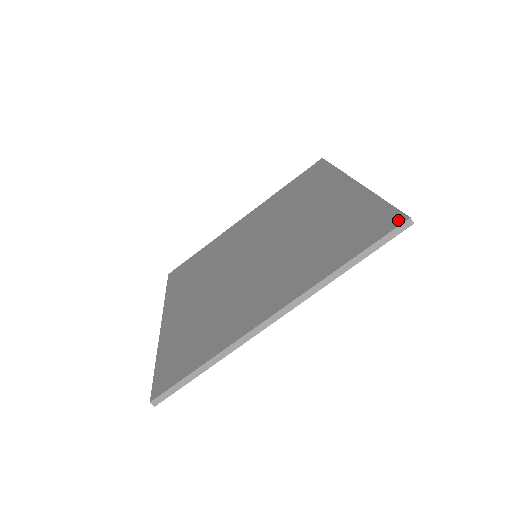
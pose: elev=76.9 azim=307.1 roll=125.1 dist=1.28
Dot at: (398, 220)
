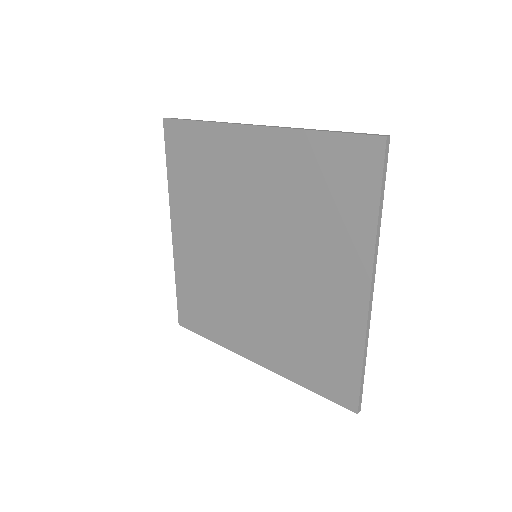
Dot at: (377, 146)
